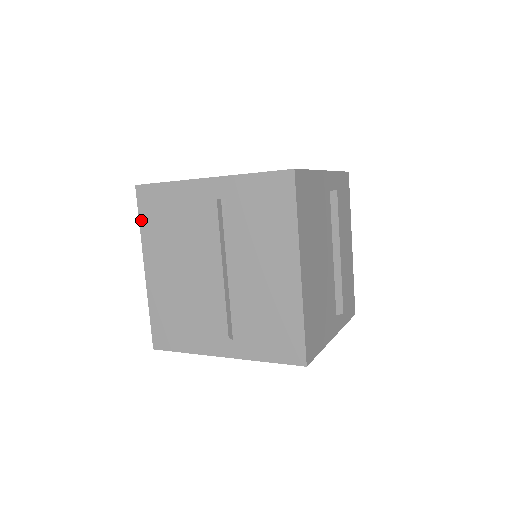
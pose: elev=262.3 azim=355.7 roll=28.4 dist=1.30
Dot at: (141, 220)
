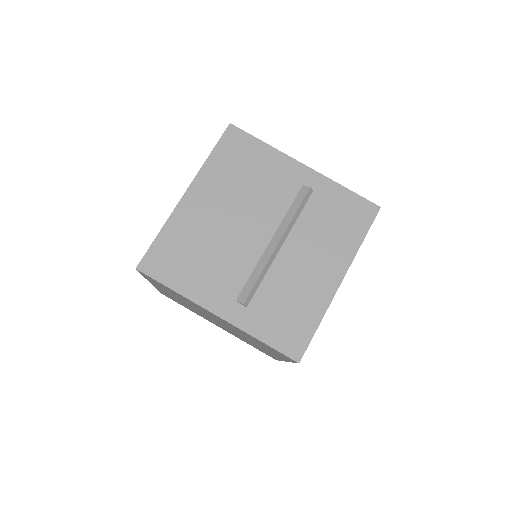
Dot at: (214, 152)
